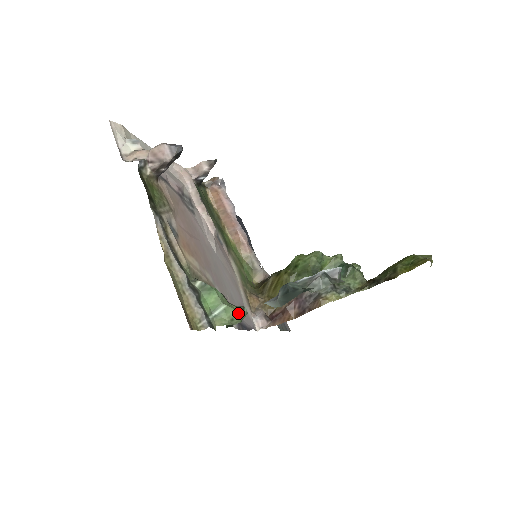
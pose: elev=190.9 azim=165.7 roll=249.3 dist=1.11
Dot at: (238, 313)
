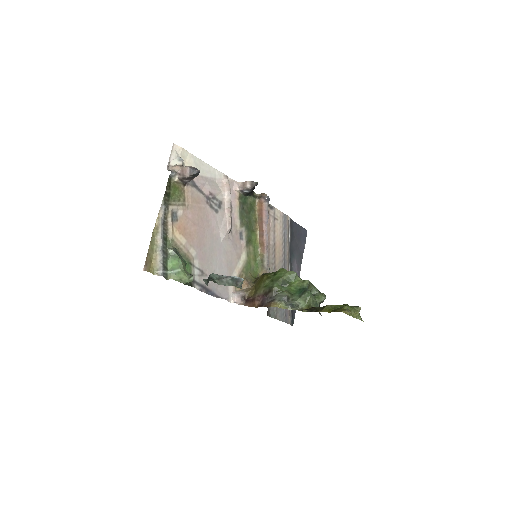
Dot at: (185, 278)
